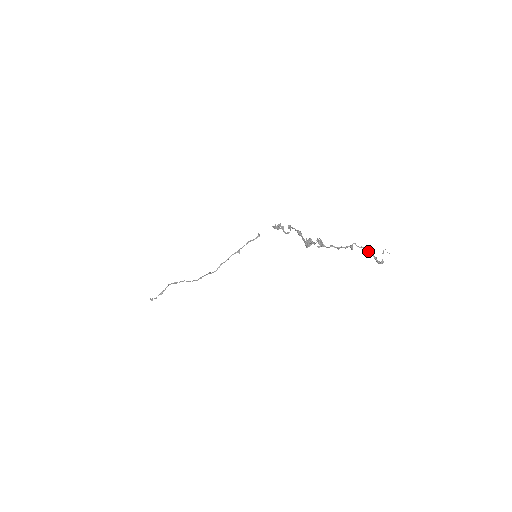
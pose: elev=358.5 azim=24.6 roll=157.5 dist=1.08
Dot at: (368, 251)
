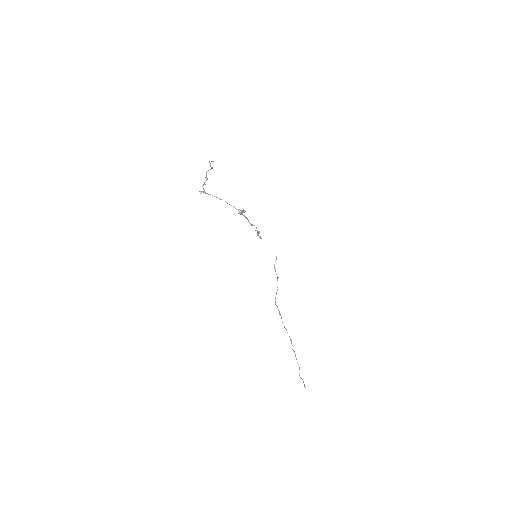
Dot at: (208, 170)
